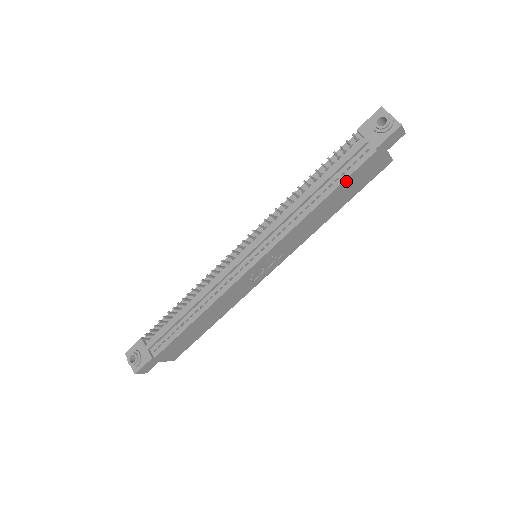
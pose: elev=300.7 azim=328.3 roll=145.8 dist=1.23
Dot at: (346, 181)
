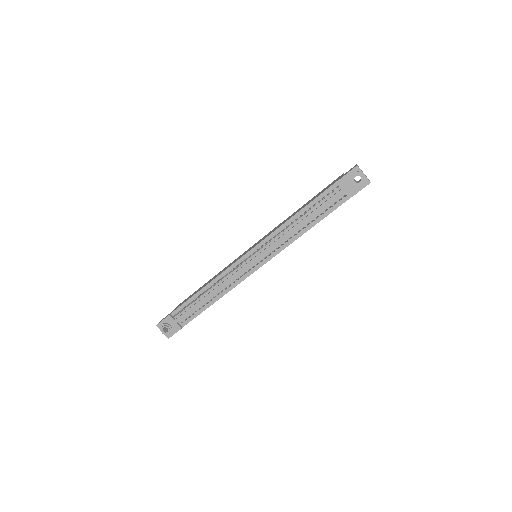
Dot at: (328, 214)
